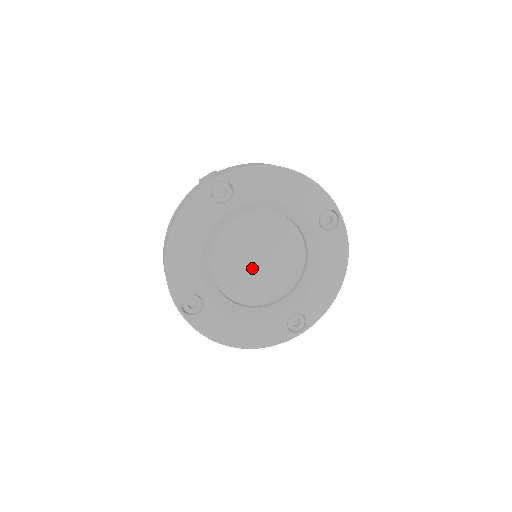
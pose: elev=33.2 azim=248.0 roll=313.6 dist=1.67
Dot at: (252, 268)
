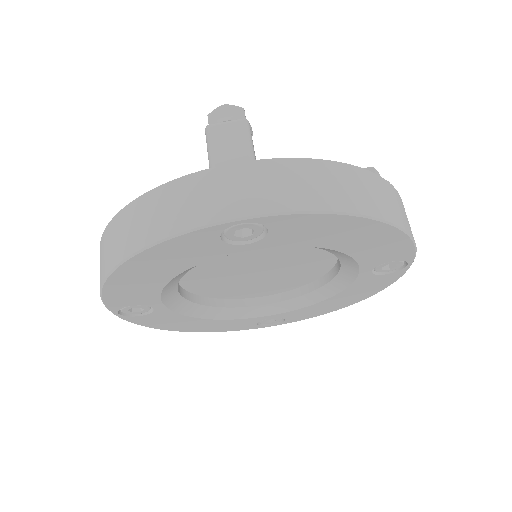
Dot at: (243, 277)
